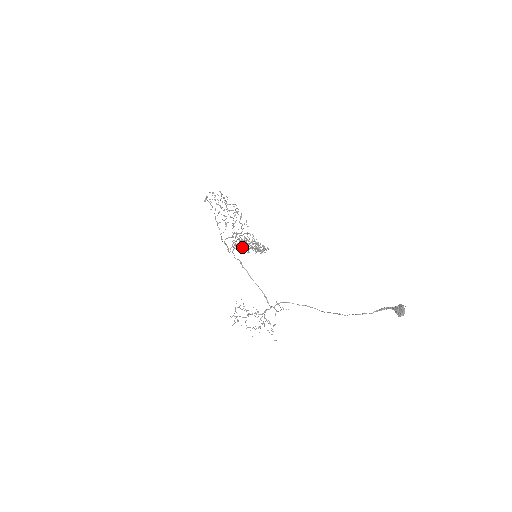
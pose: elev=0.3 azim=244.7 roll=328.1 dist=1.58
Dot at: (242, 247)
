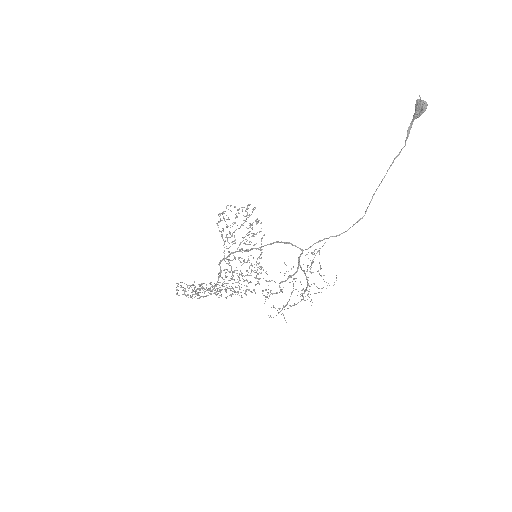
Dot at: (232, 234)
